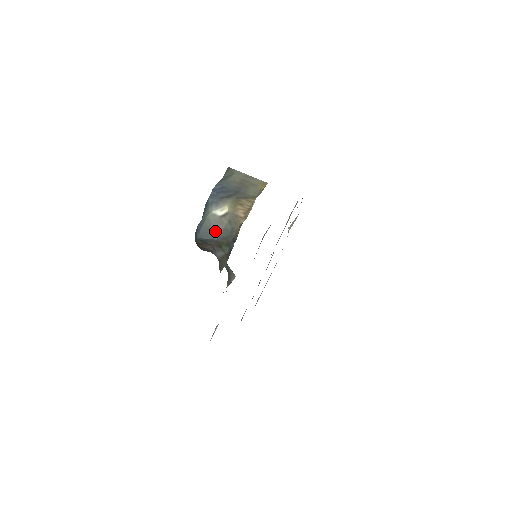
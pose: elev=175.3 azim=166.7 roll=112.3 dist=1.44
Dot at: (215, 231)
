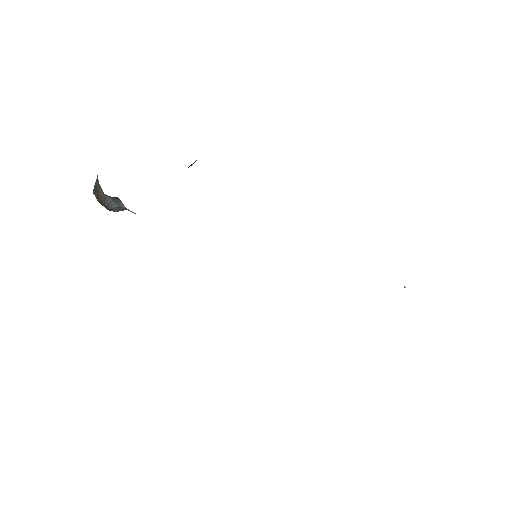
Dot at: occluded
